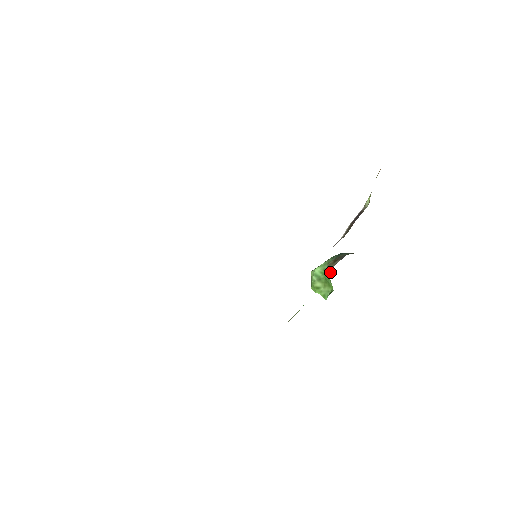
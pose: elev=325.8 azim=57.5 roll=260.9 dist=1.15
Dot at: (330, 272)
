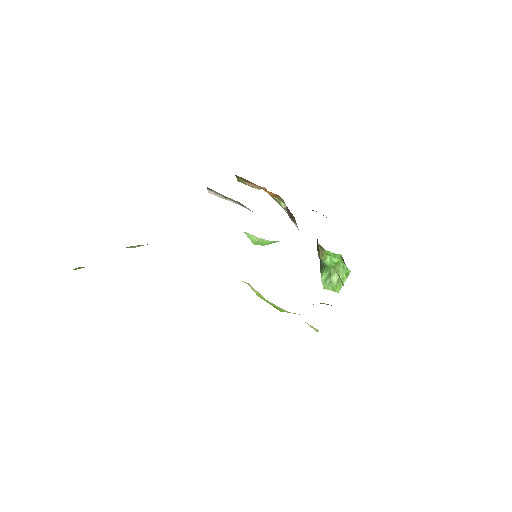
Dot at: (323, 250)
